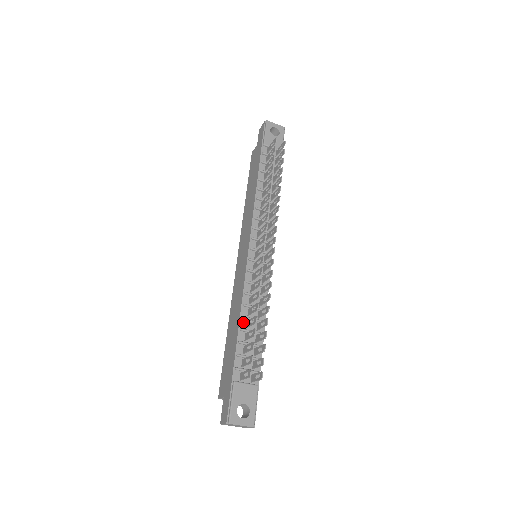
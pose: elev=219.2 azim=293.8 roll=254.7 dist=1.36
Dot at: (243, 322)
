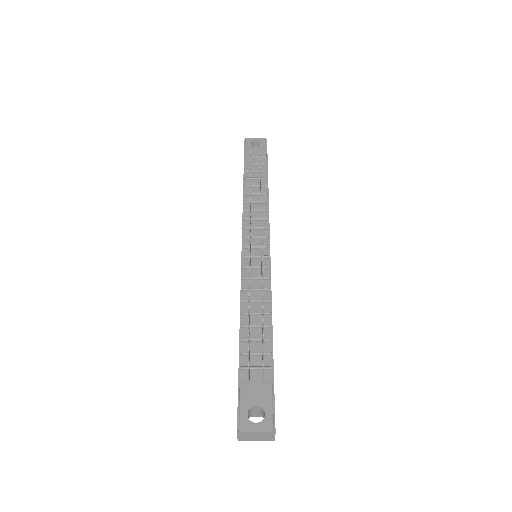
Dot at: (244, 319)
